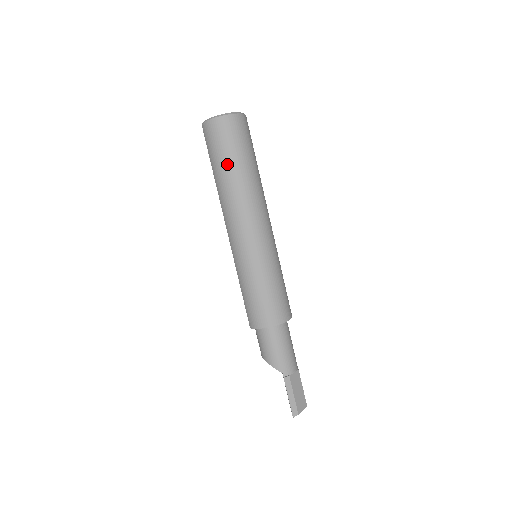
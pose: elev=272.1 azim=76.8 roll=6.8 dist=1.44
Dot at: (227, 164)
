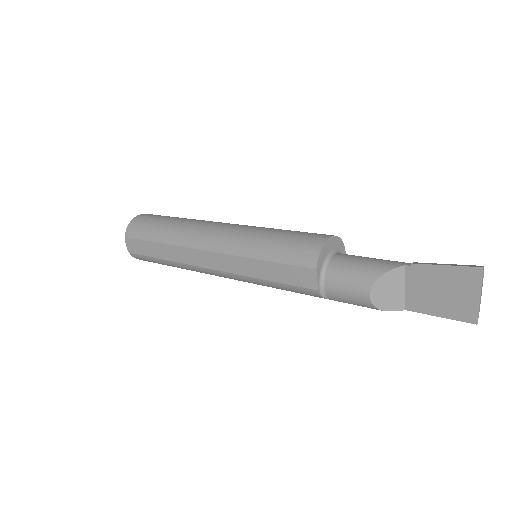
Dot at: (165, 222)
